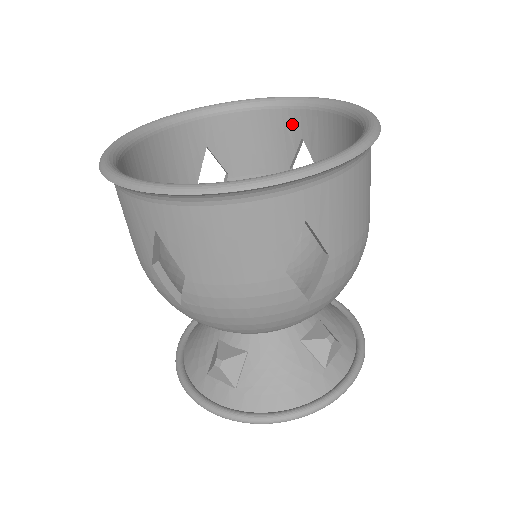
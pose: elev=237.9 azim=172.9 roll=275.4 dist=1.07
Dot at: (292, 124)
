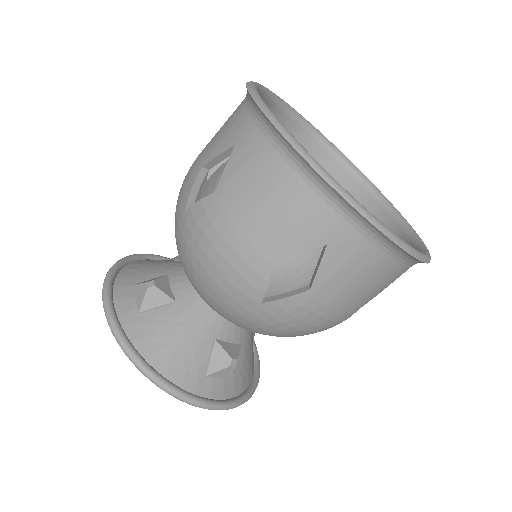
Dot at: occluded
